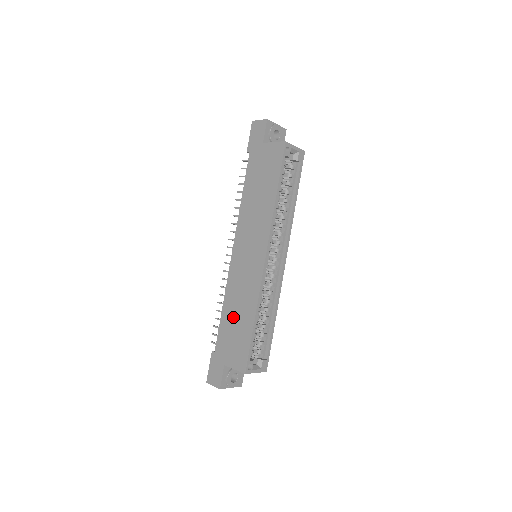
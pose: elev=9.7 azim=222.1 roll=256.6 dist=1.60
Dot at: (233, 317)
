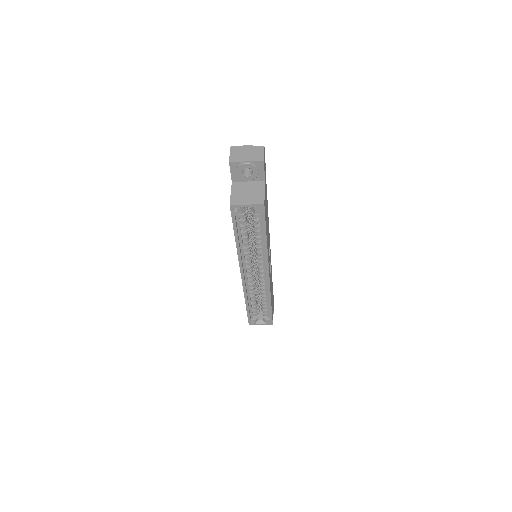
Dot at: occluded
